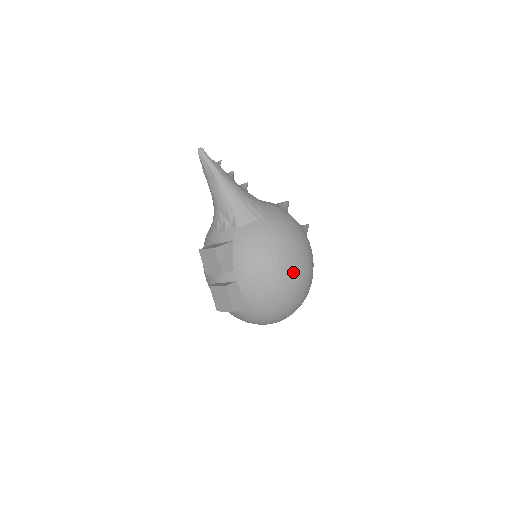
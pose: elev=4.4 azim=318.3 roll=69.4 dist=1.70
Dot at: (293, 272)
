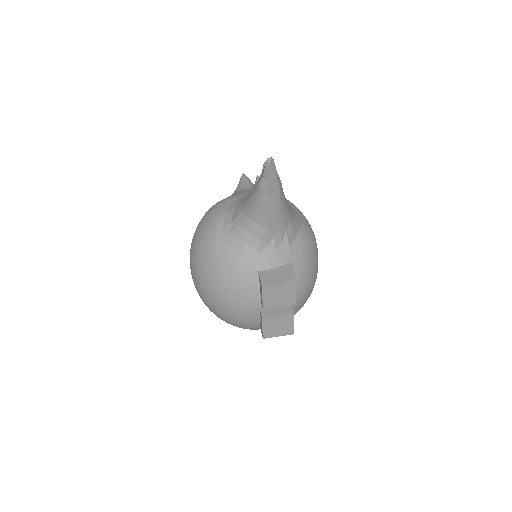
Dot at: occluded
